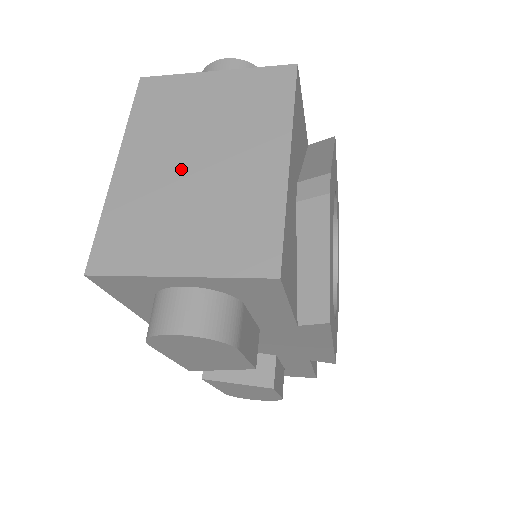
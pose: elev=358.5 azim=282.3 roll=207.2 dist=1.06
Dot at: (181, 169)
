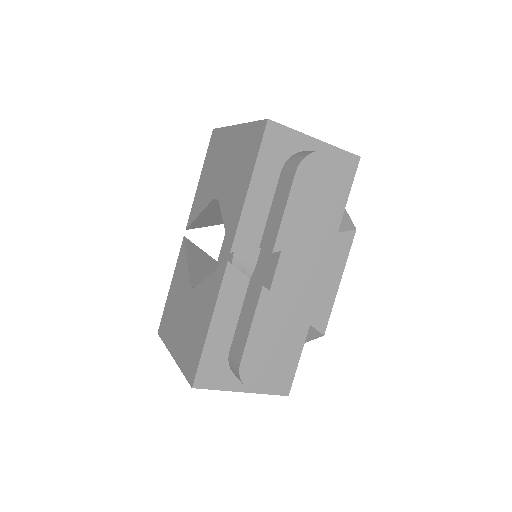
Dot at: occluded
